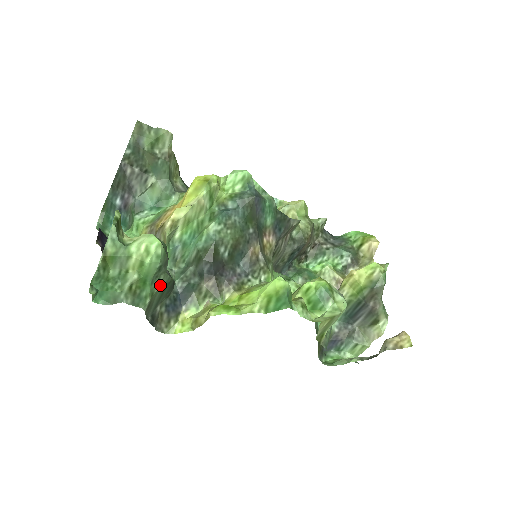
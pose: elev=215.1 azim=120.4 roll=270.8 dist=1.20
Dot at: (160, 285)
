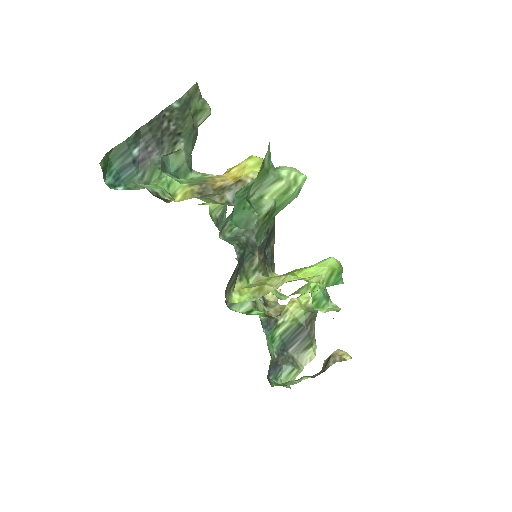
Dot at: occluded
